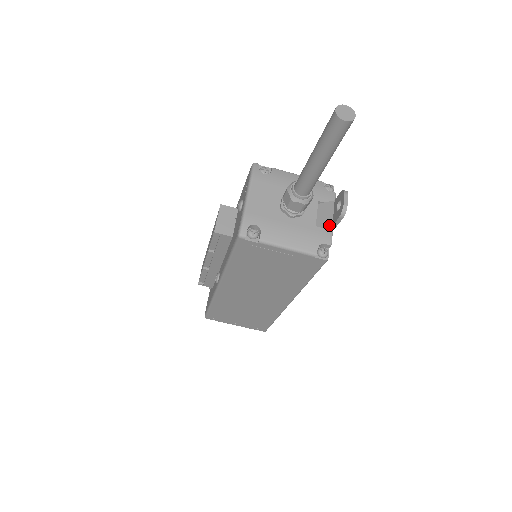
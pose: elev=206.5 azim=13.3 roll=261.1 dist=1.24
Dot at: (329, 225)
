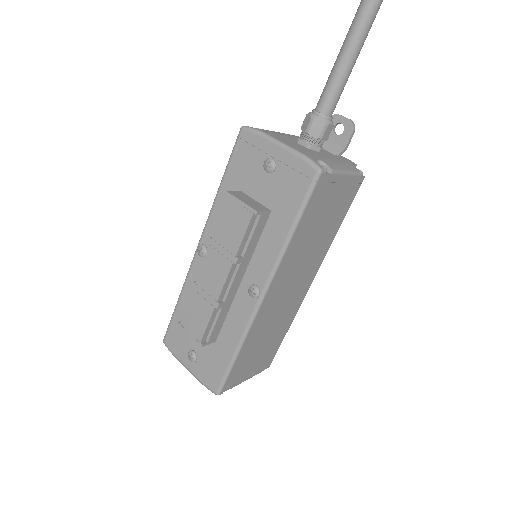
Dot at: (342, 150)
